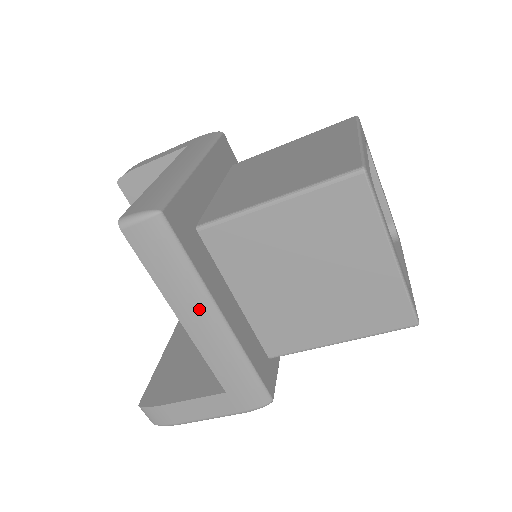
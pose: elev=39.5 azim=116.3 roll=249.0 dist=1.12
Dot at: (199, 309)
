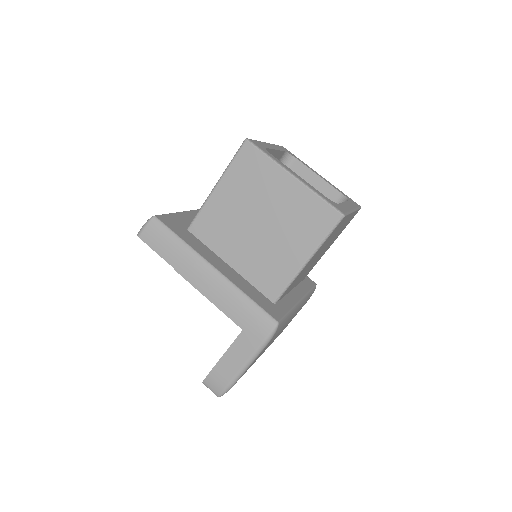
Dot at: (197, 268)
